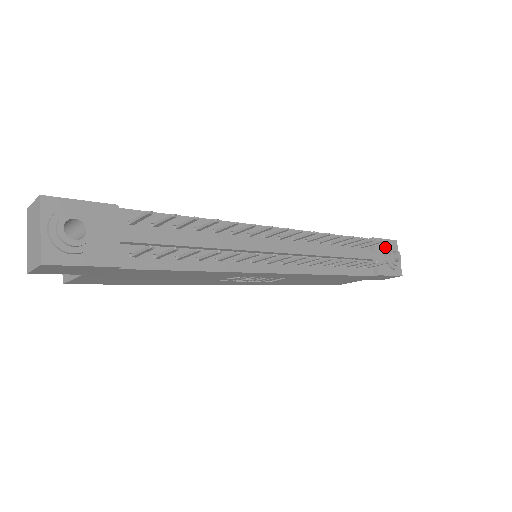
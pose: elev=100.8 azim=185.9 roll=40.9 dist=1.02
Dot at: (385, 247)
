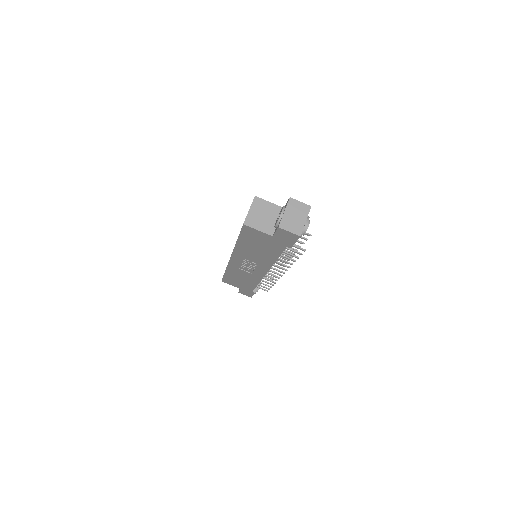
Dot at: occluded
